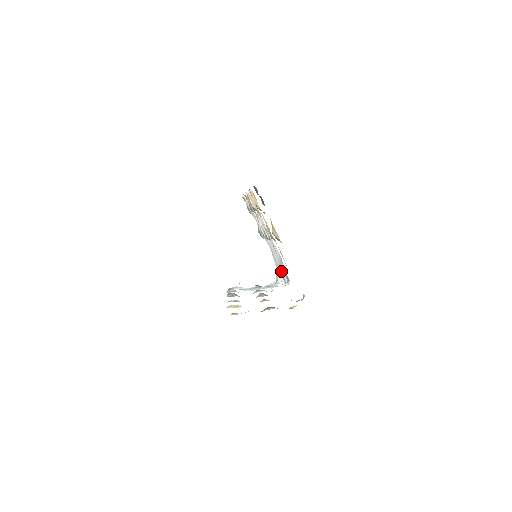
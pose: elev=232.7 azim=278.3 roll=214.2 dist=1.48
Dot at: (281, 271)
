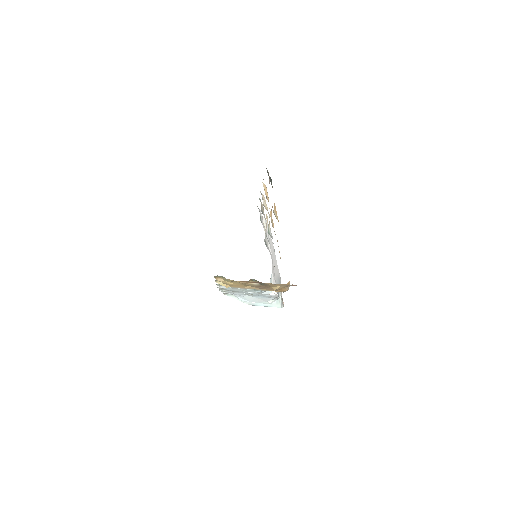
Dot at: occluded
